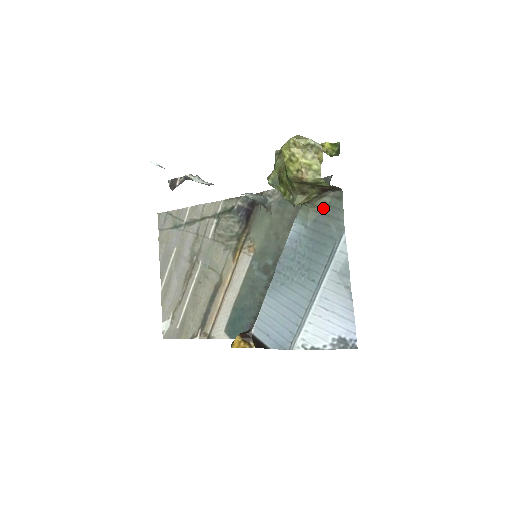
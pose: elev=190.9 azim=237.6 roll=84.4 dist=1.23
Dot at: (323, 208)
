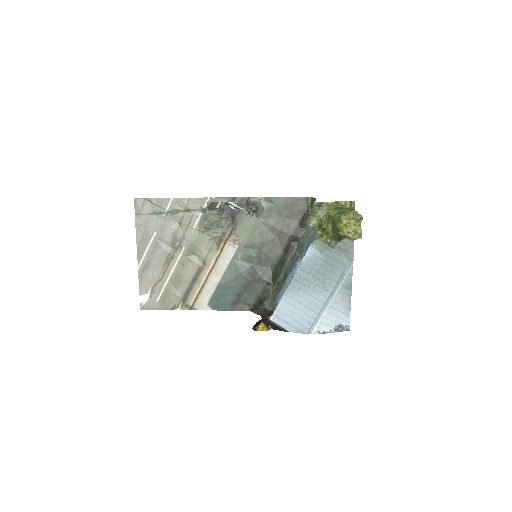
Dot at: occluded
